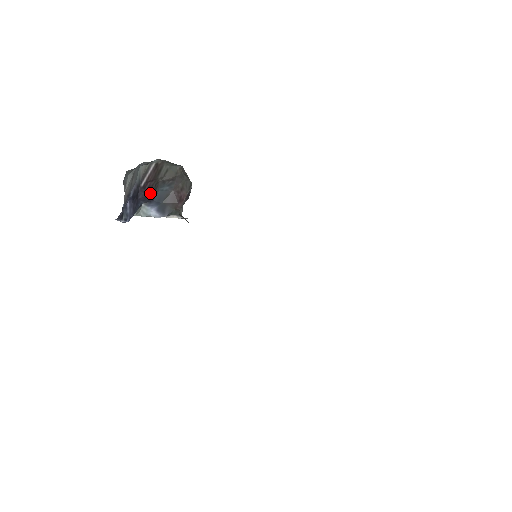
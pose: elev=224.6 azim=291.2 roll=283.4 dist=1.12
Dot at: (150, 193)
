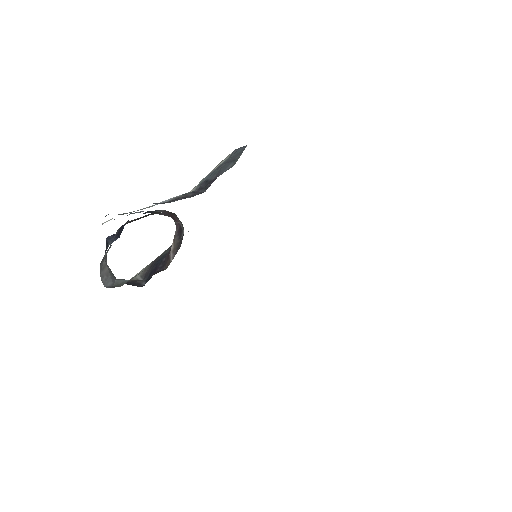
Dot at: occluded
